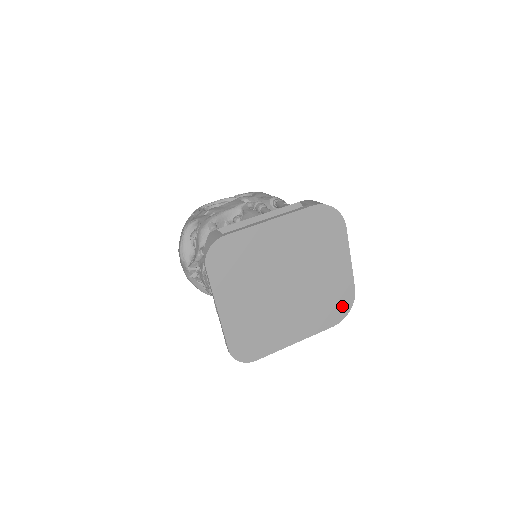
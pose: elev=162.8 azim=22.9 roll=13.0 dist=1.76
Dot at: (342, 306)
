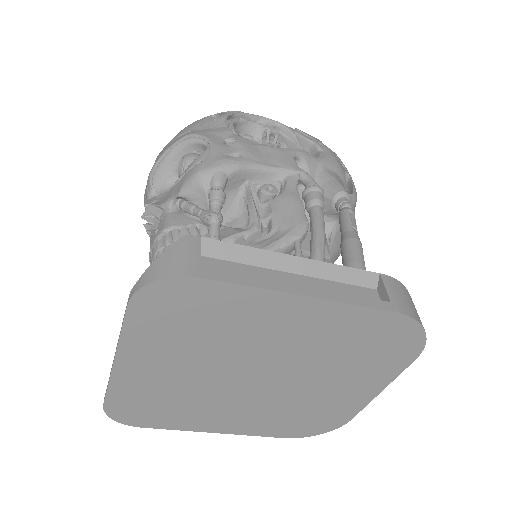
Dot at: (316, 426)
